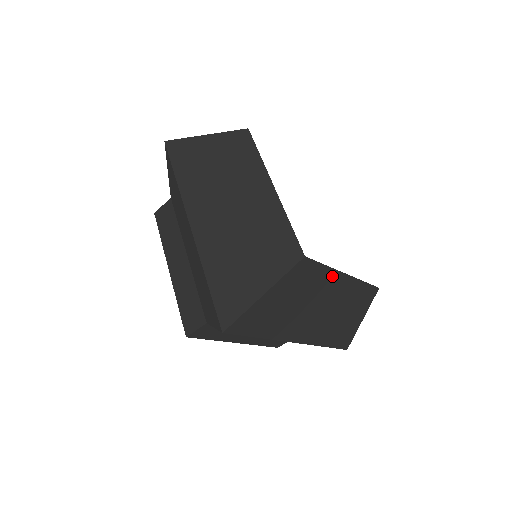
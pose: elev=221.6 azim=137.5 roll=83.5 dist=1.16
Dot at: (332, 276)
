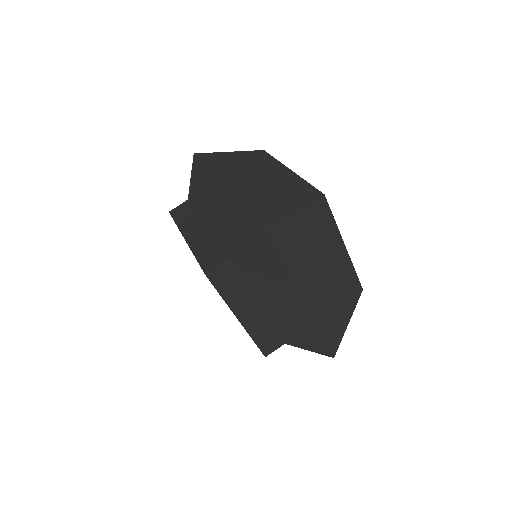
Dot at: (336, 238)
